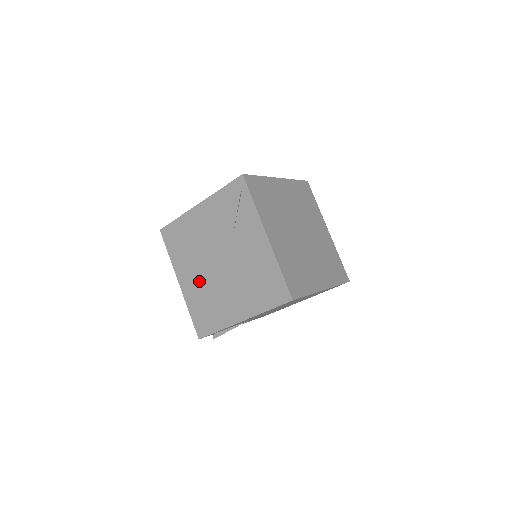
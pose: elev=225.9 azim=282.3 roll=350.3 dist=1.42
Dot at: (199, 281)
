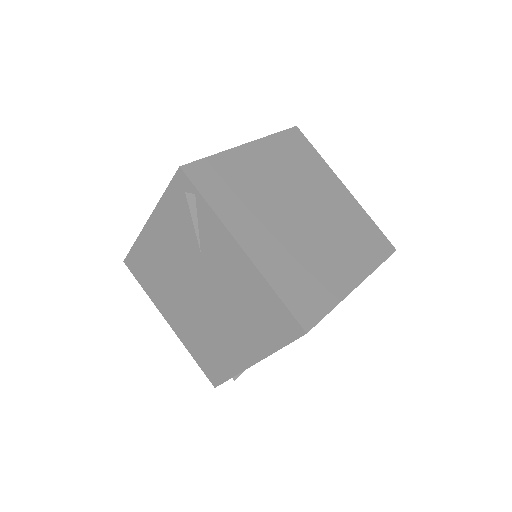
Dot at: (187, 319)
